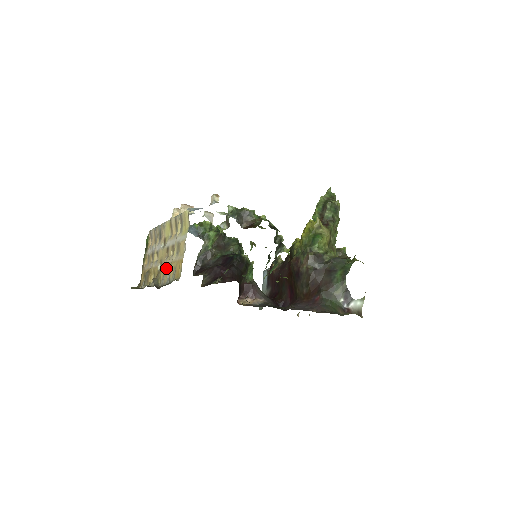
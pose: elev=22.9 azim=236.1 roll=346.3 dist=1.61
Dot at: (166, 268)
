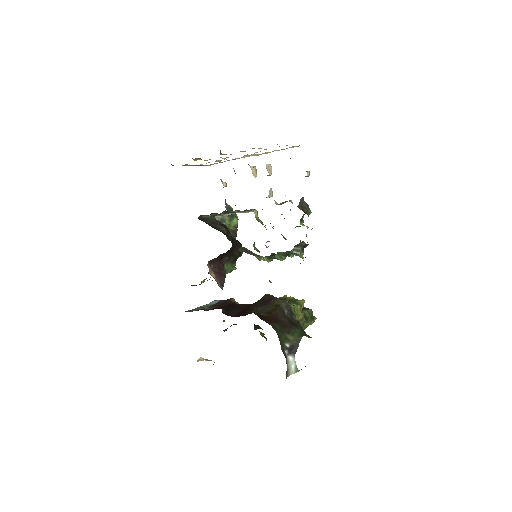
Dot at: occluded
